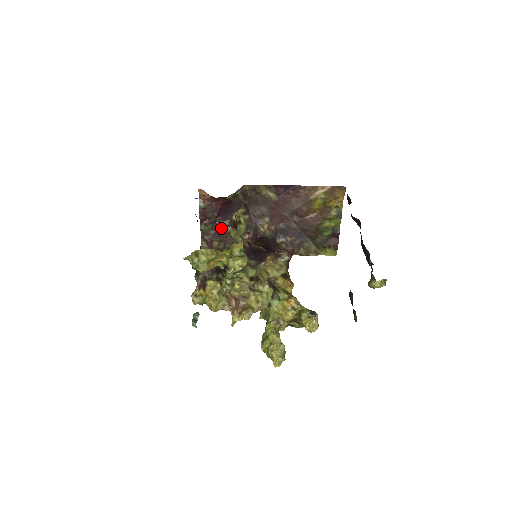
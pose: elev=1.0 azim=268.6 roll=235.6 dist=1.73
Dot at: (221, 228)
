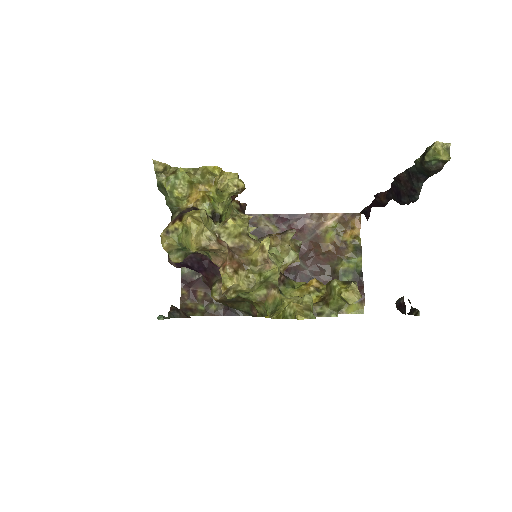
Dot at: occluded
